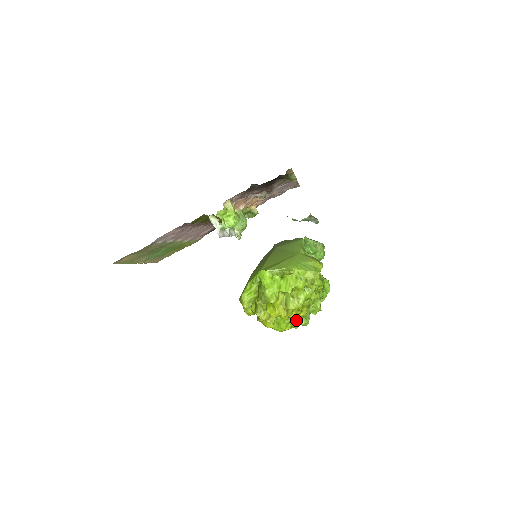
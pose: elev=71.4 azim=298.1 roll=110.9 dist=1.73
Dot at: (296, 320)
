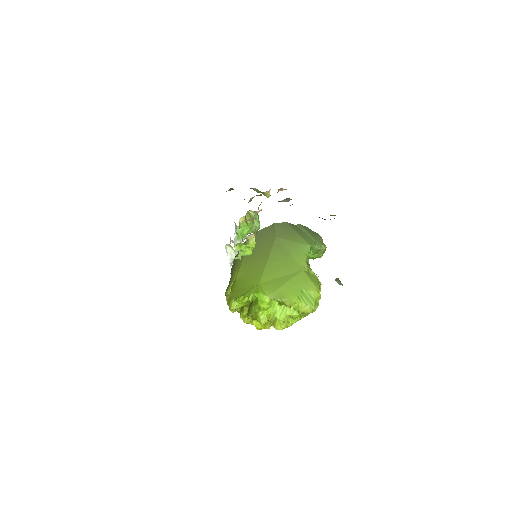
Dot at: occluded
